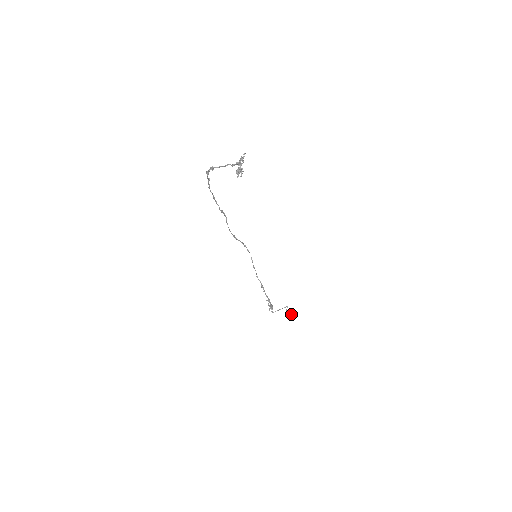
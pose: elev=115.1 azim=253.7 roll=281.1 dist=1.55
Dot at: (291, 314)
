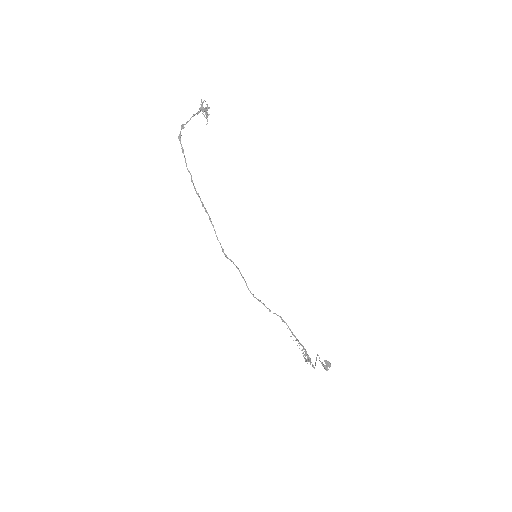
Dot at: (328, 362)
